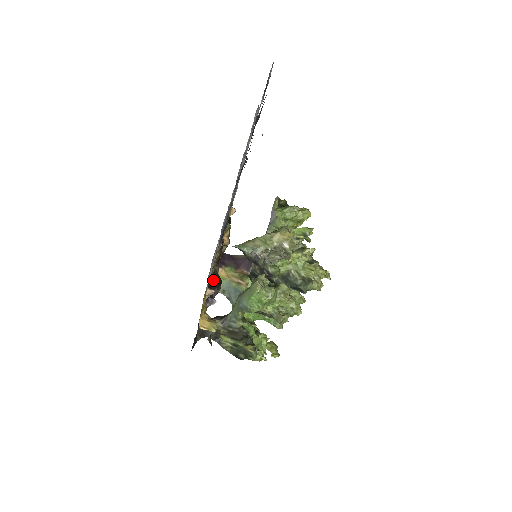
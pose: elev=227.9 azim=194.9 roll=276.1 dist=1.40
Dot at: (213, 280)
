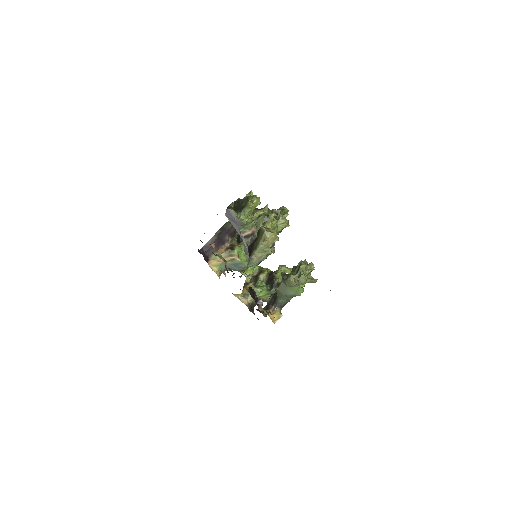
Dot at: (251, 295)
